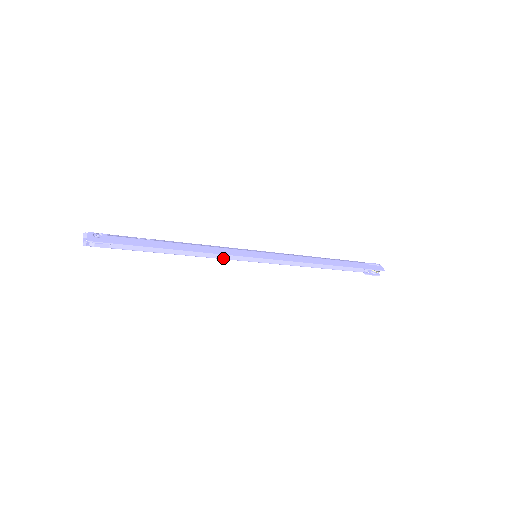
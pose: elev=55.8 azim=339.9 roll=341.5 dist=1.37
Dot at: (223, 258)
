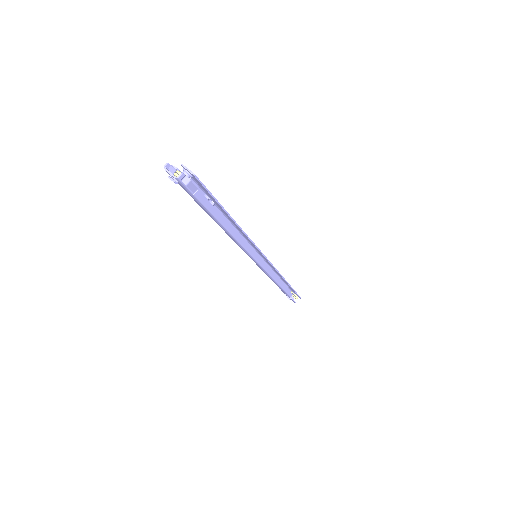
Dot at: (246, 248)
